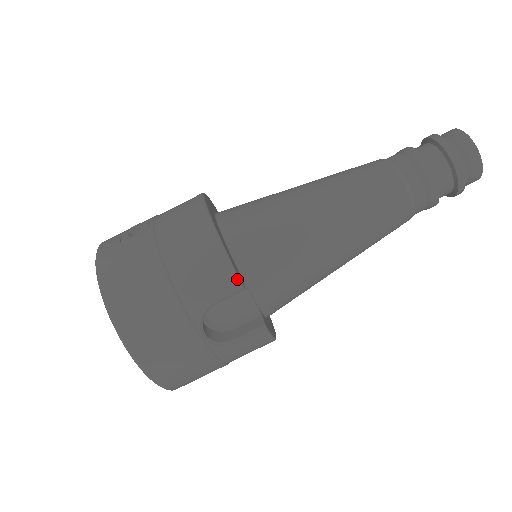
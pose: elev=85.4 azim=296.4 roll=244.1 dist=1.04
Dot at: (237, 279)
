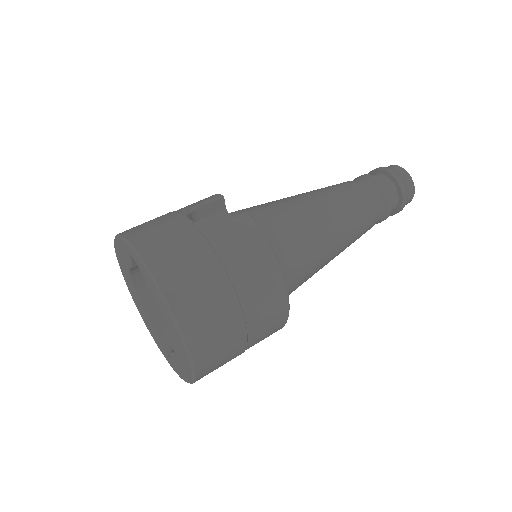
Dot at: (216, 194)
